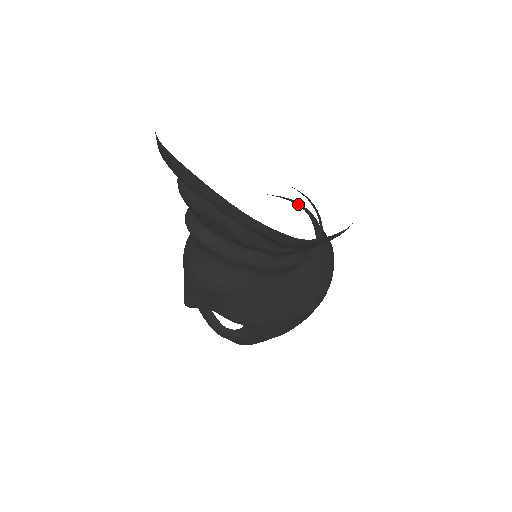
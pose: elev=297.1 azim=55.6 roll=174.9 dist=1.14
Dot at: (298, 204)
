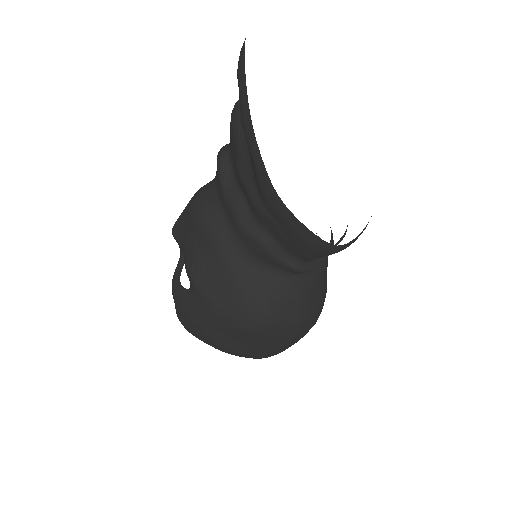
Dot at: occluded
